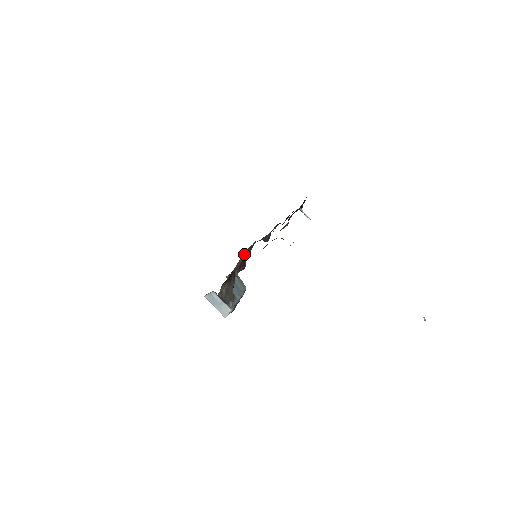
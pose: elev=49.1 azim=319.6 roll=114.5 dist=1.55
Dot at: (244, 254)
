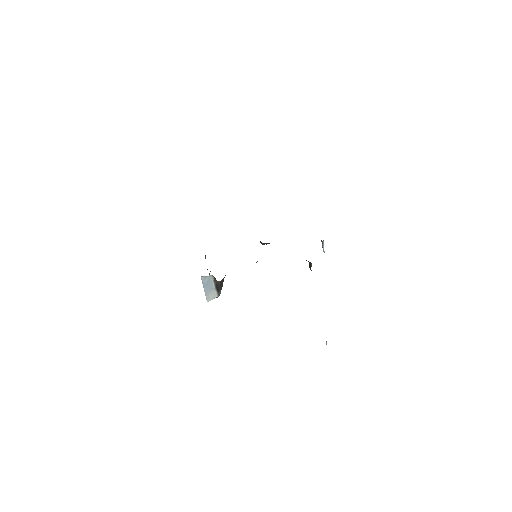
Dot at: occluded
